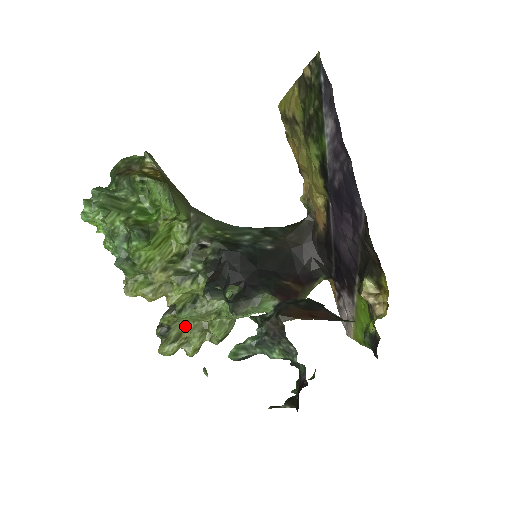
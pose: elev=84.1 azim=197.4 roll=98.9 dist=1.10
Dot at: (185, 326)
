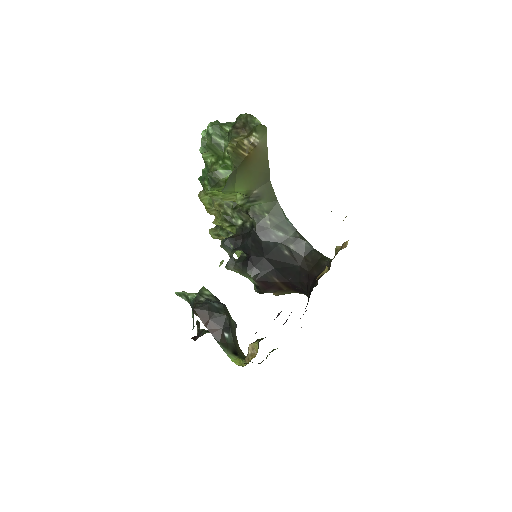
Dot at: occluded
